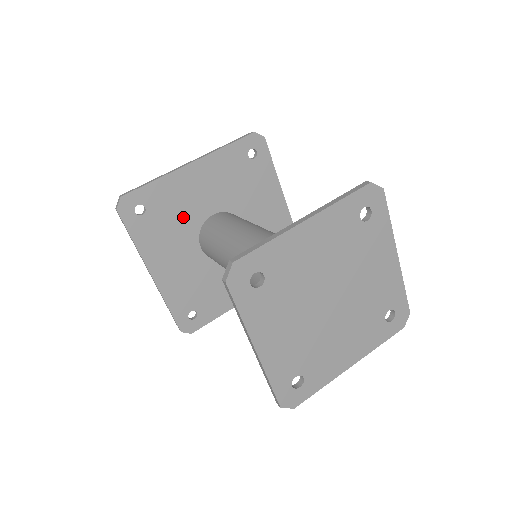
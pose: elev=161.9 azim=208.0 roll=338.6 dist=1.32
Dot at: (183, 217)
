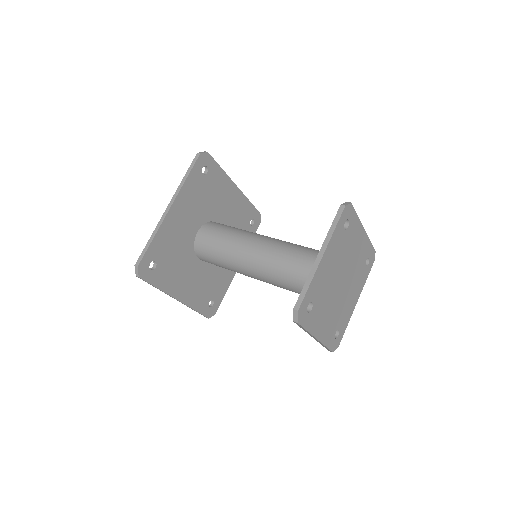
Dot at: (180, 248)
